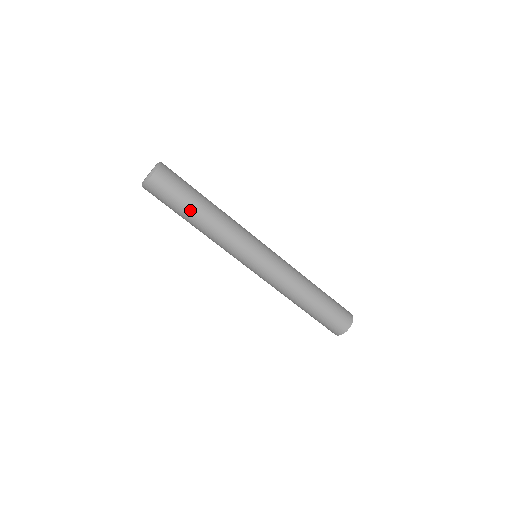
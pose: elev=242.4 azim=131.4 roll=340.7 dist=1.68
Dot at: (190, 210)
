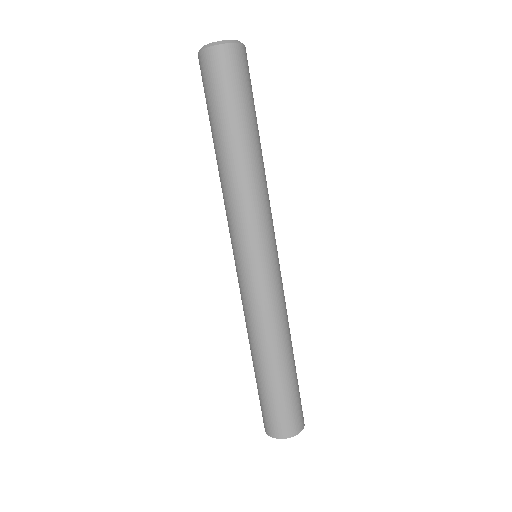
Dot at: (215, 131)
